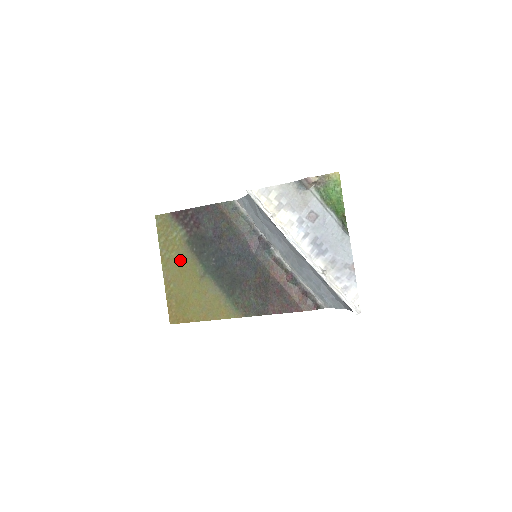
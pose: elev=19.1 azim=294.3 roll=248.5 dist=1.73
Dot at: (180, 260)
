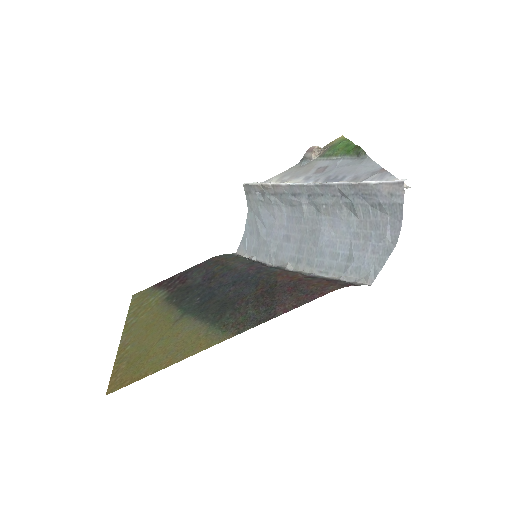
Dot at: (151, 318)
